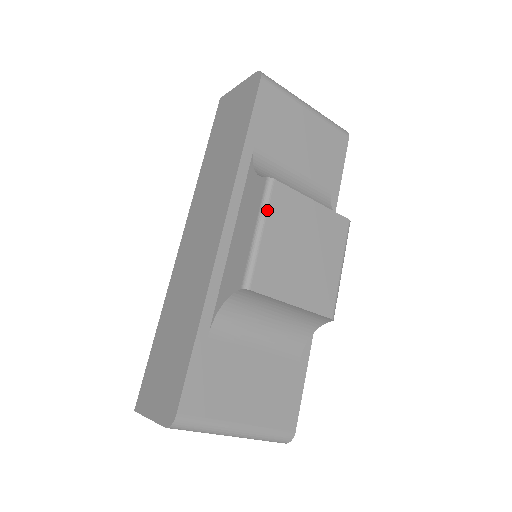
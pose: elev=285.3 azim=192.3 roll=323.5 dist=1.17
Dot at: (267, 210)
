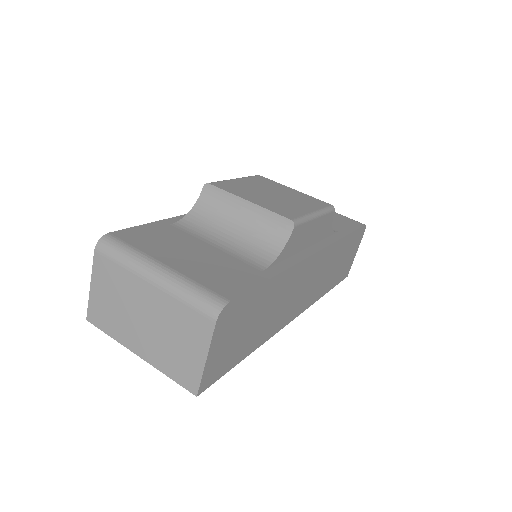
Dot at: (246, 177)
